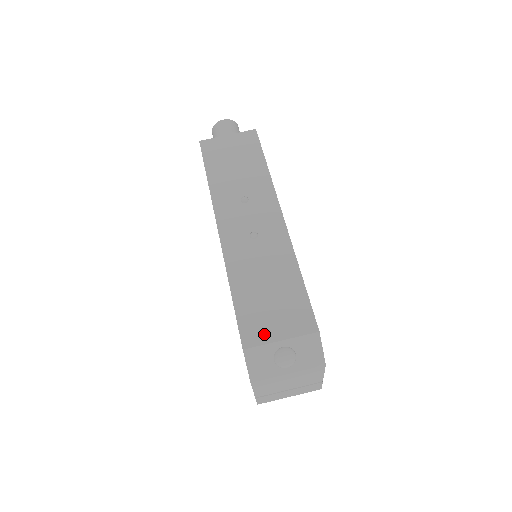
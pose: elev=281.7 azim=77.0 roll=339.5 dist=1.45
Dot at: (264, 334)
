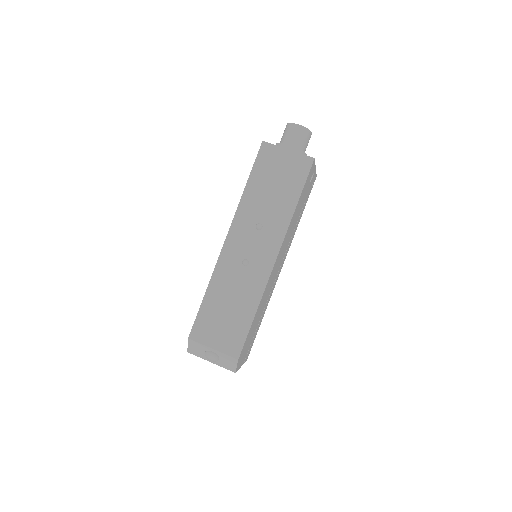
Dot at: (206, 338)
